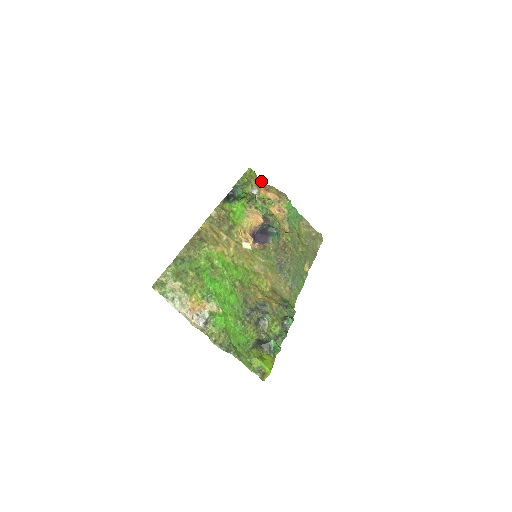
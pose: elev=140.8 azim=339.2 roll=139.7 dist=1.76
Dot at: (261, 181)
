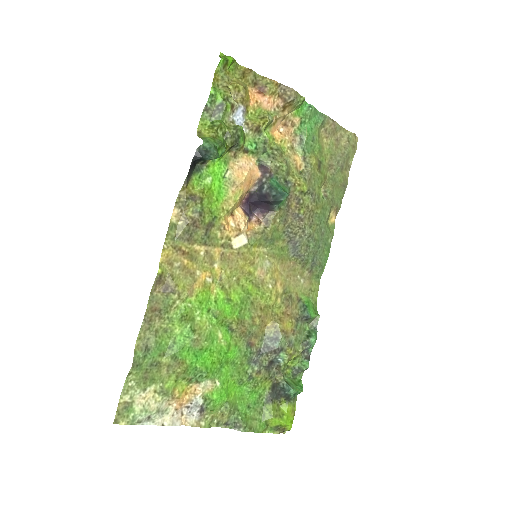
Dot at: (247, 74)
